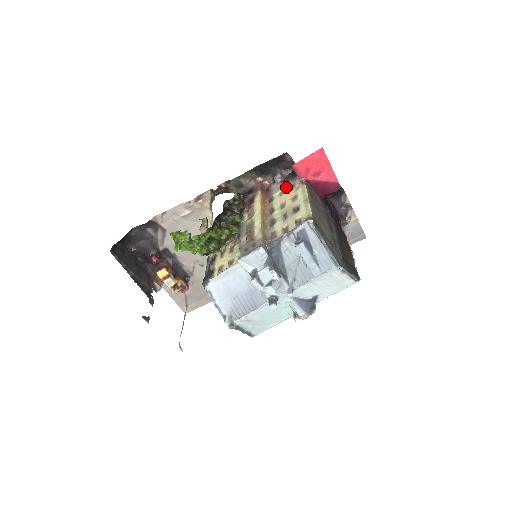
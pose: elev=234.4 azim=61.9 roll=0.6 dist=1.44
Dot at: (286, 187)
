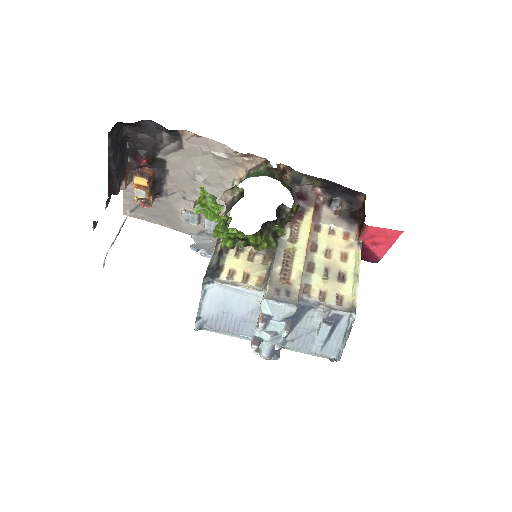
Dot at: (339, 228)
